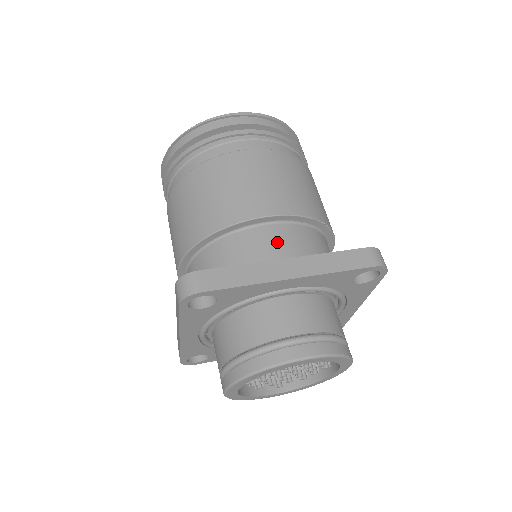
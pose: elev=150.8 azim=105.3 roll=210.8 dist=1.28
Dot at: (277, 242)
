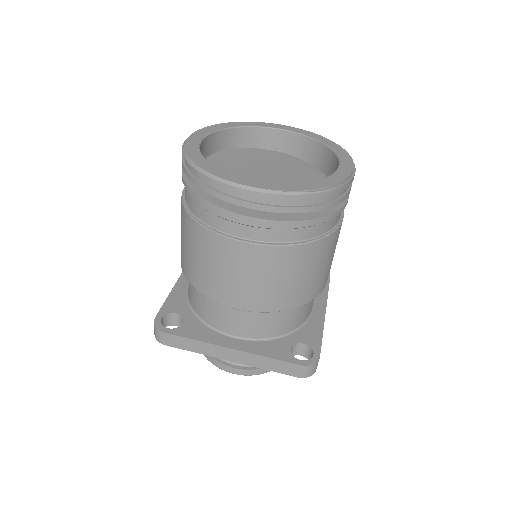
Dot at: (239, 320)
